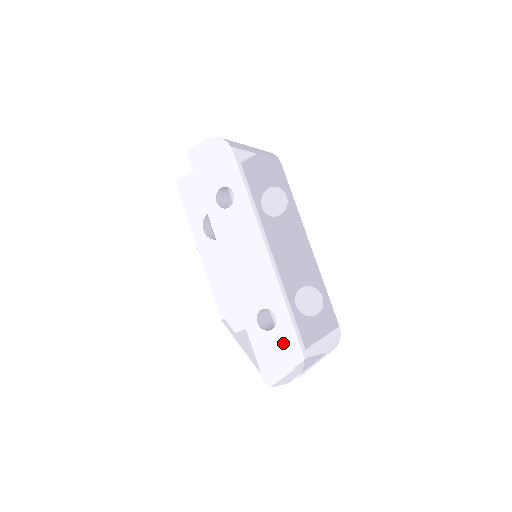
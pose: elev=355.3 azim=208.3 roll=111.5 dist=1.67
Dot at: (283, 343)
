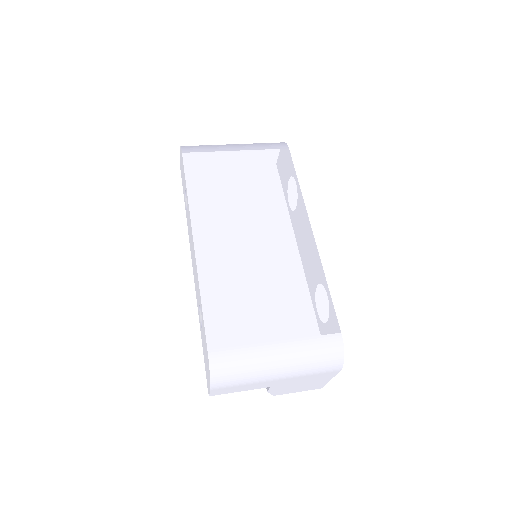
Dot at: occluded
